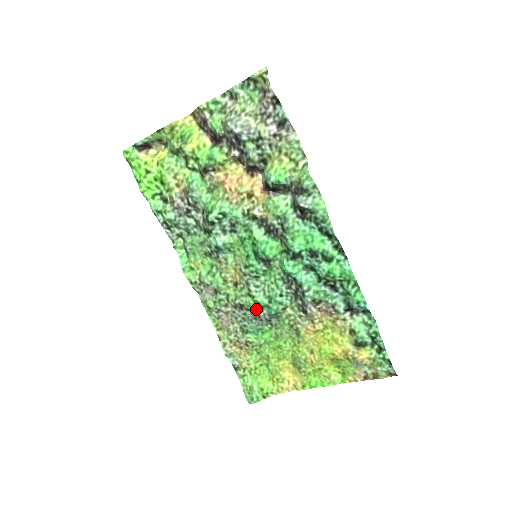
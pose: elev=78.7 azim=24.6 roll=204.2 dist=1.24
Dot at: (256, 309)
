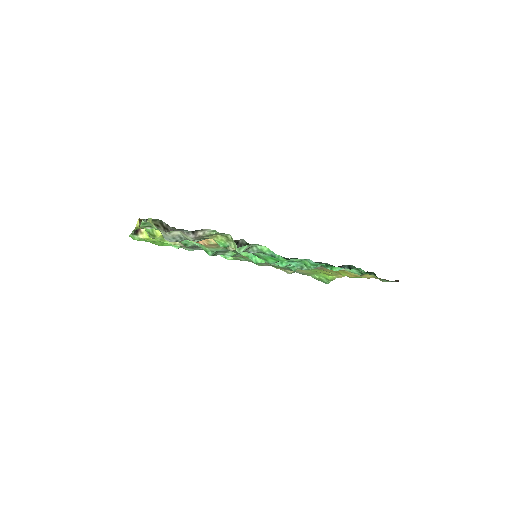
Dot at: (283, 268)
